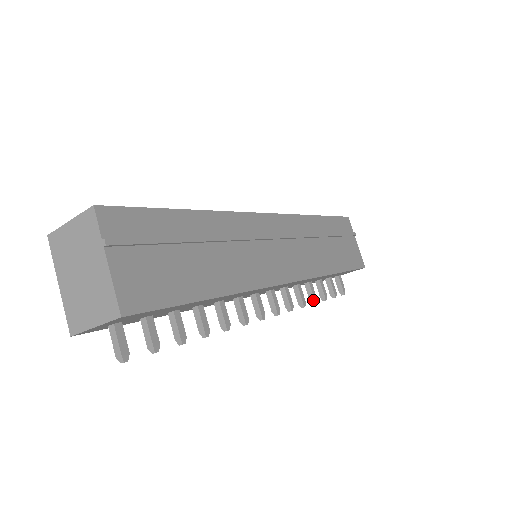
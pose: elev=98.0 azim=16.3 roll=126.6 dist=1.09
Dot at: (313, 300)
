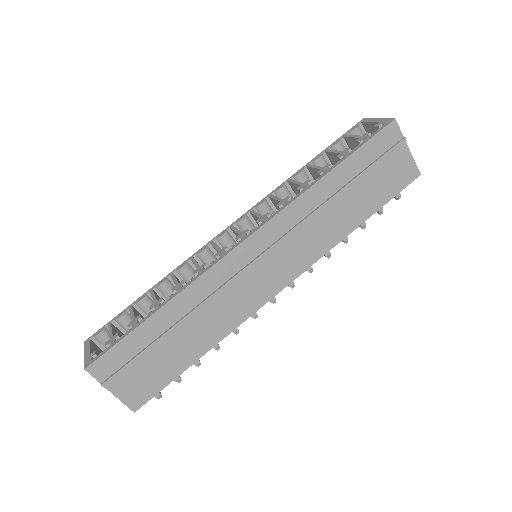
Dot at: (343, 241)
